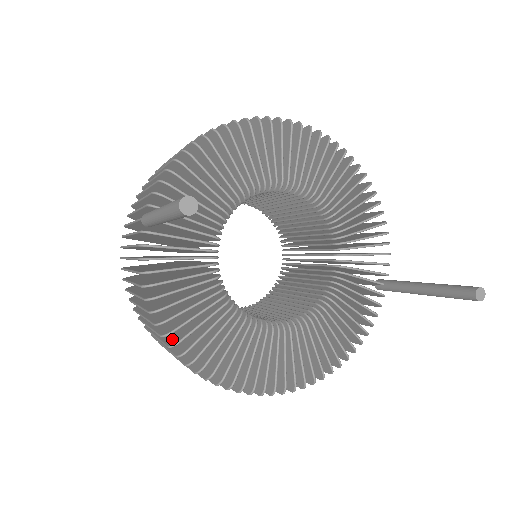
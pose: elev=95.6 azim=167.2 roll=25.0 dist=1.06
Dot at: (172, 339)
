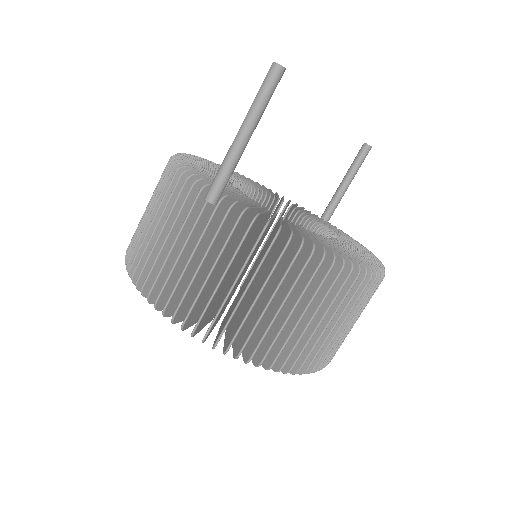
Dot at: (314, 263)
